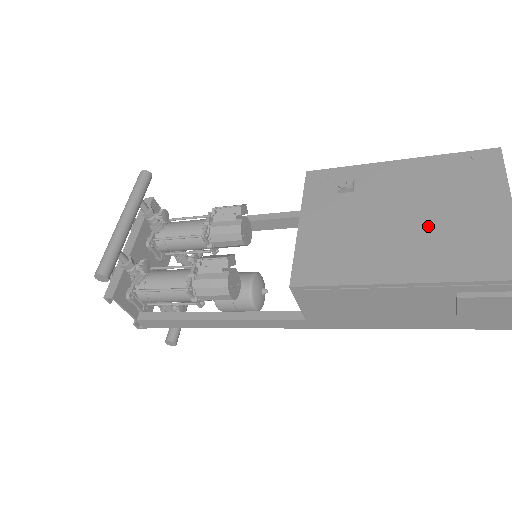
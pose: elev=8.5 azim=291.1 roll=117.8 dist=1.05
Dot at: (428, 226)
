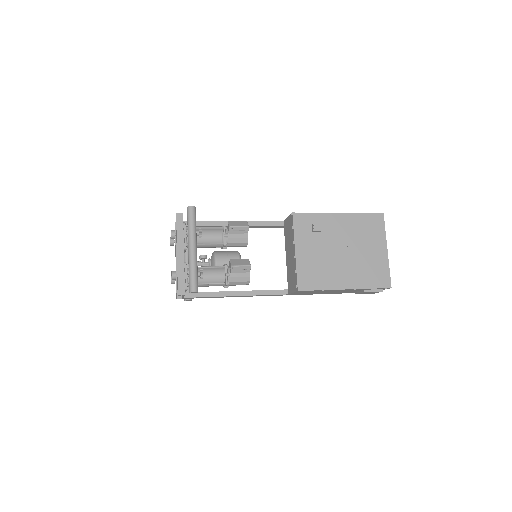
Dot at: (356, 258)
